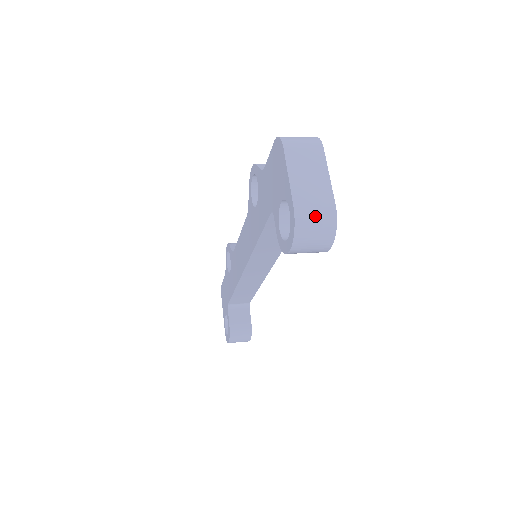
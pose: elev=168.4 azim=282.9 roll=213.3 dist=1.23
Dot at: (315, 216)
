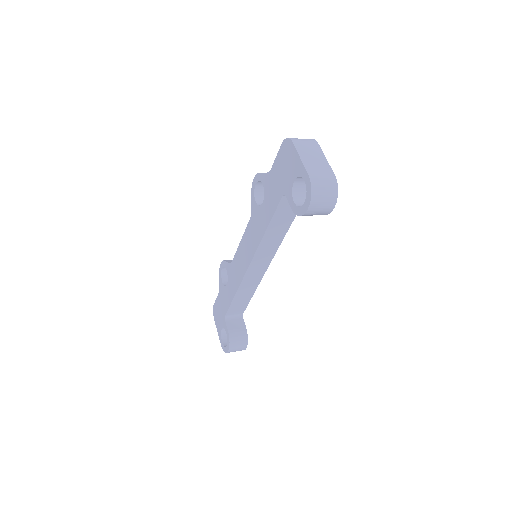
Dot at: (323, 182)
